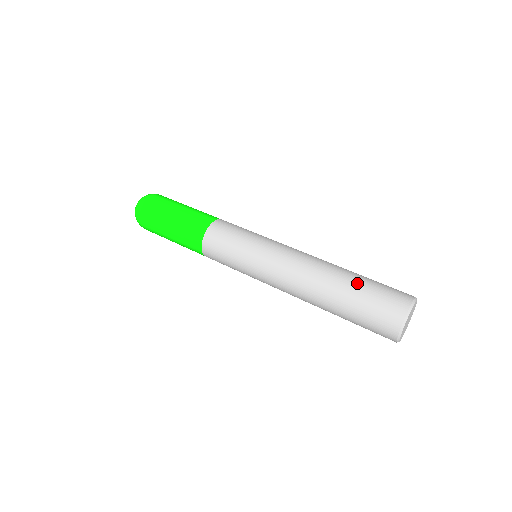
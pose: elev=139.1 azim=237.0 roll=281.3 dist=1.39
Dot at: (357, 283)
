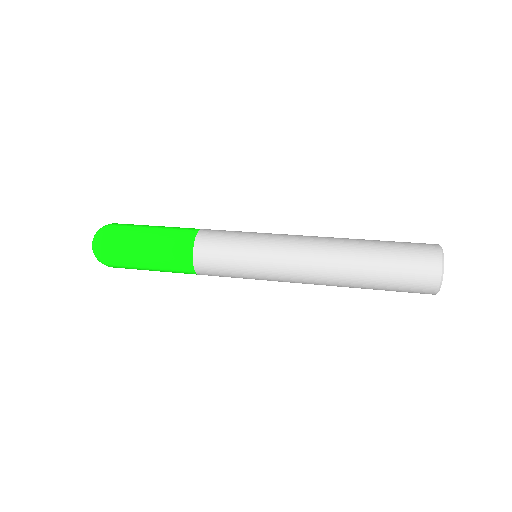
Dot at: (380, 242)
